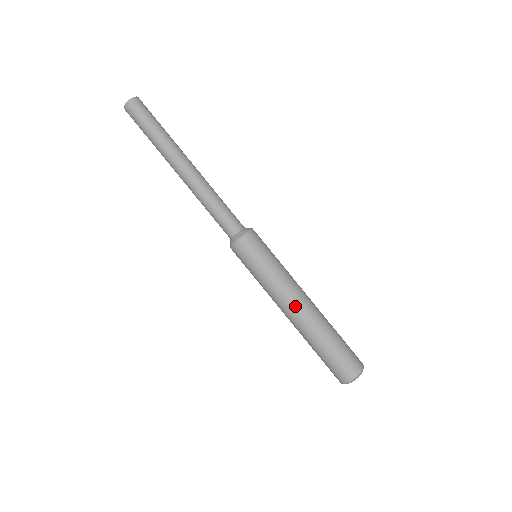
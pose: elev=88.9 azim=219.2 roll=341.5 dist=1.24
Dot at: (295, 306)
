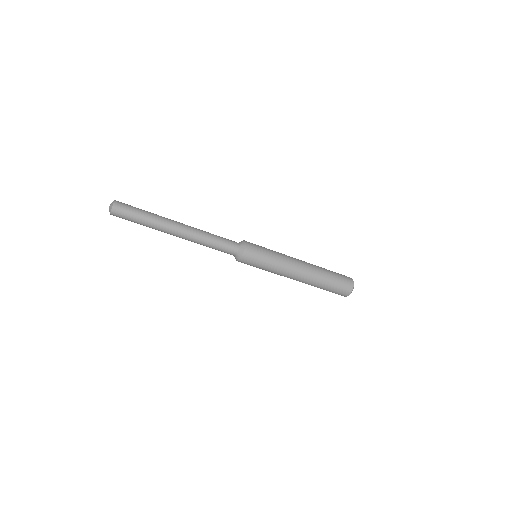
Dot at: (297, 275)
